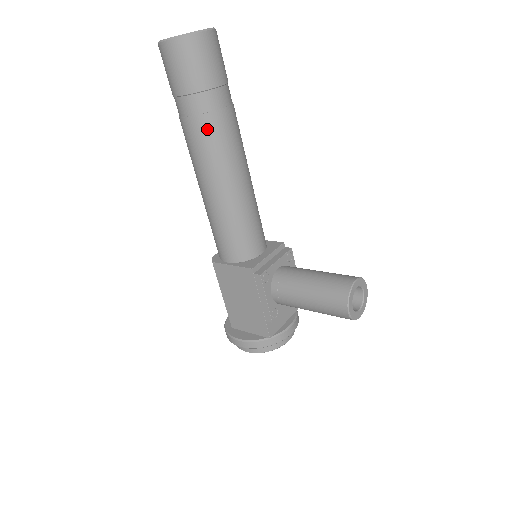
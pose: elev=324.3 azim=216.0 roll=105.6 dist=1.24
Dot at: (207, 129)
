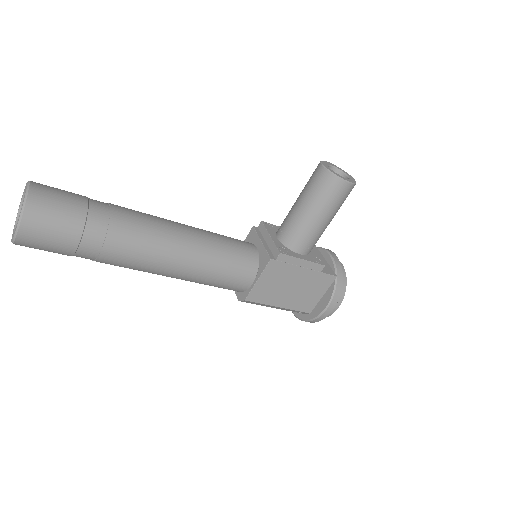
Dot at: (123, 235)
